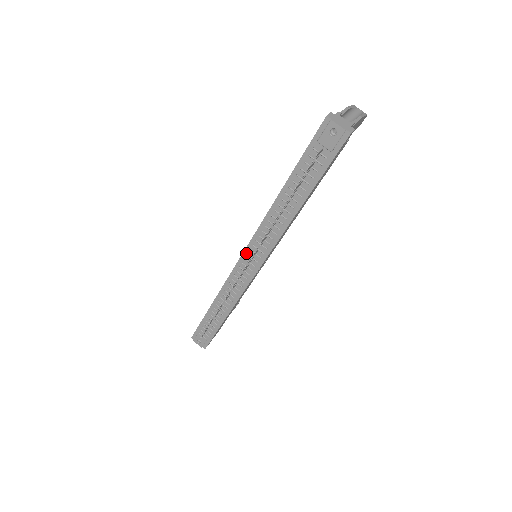
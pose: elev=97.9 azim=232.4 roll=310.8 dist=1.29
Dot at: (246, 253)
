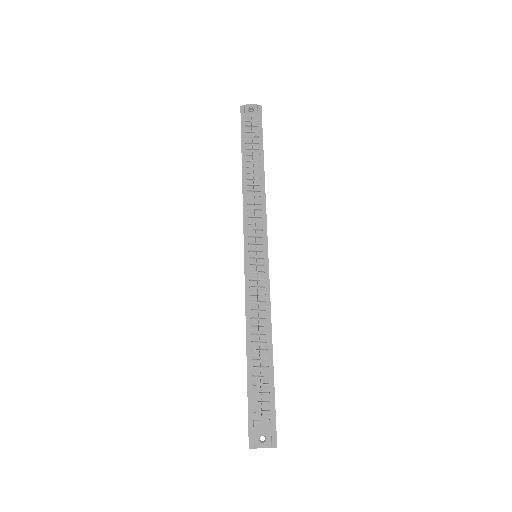
Dot at: (247, 245)
